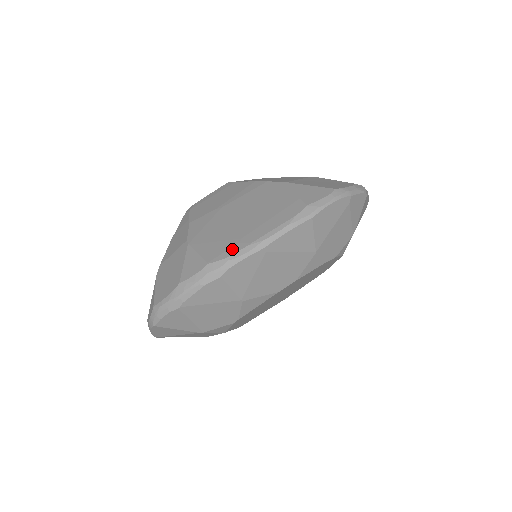
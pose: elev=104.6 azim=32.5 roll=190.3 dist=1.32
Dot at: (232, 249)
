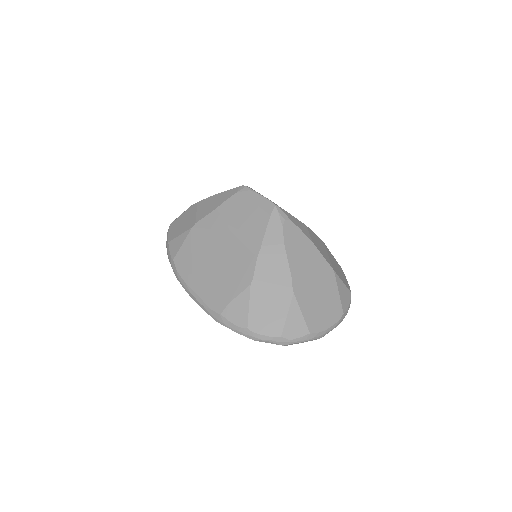
Dot at: (183, 272)
